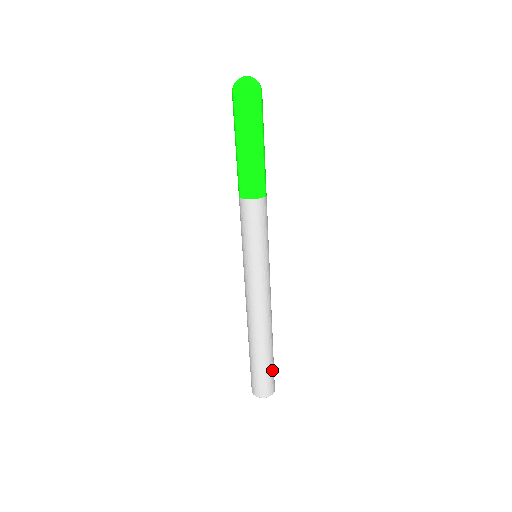
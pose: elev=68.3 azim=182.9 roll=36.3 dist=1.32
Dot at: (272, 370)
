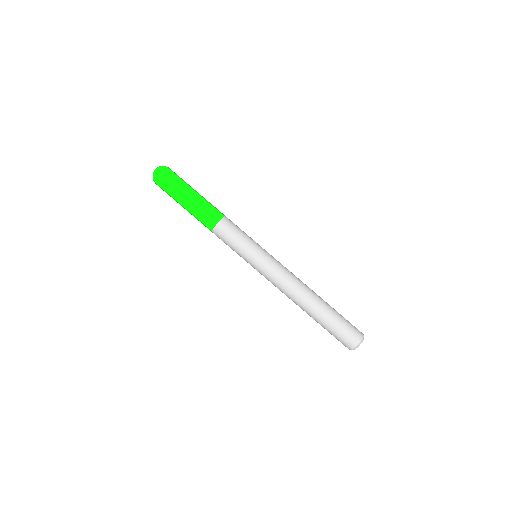
Dot at: (344, 319)
